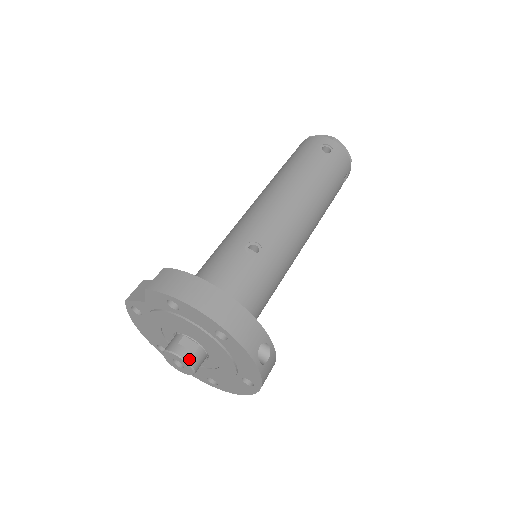
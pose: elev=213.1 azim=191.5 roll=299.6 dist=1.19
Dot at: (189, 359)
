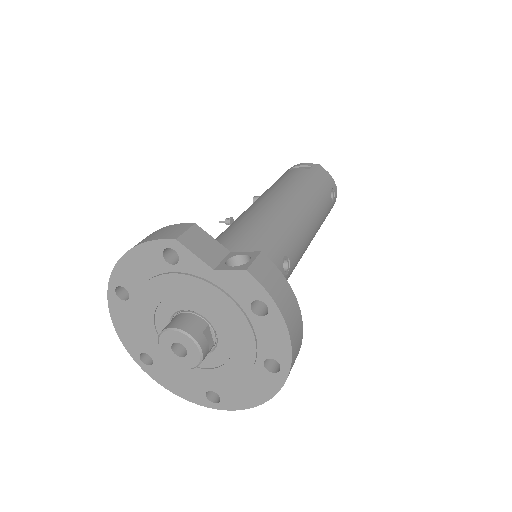
Dot at: (204, 357)
